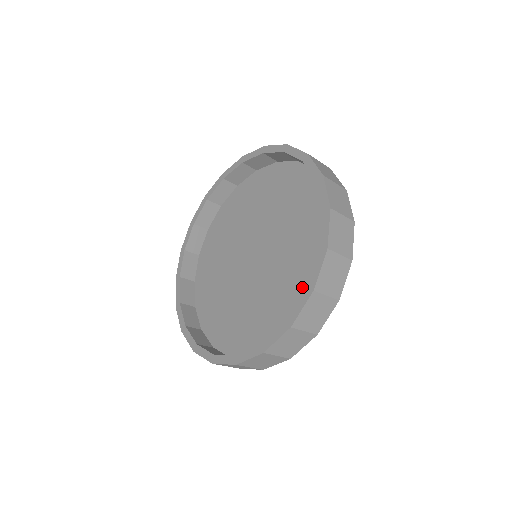
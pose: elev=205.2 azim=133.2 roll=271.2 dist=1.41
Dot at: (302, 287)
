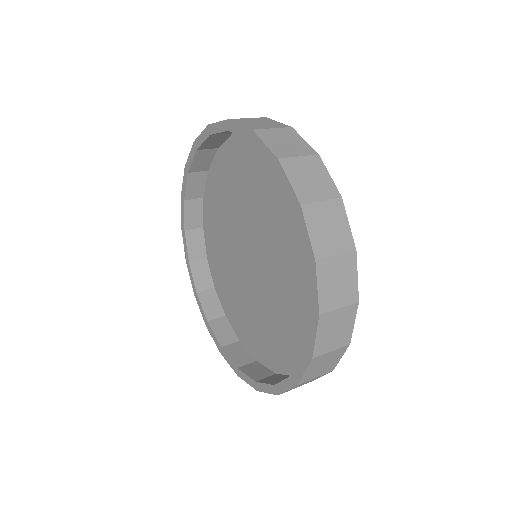
Dot at: (283, 347)
